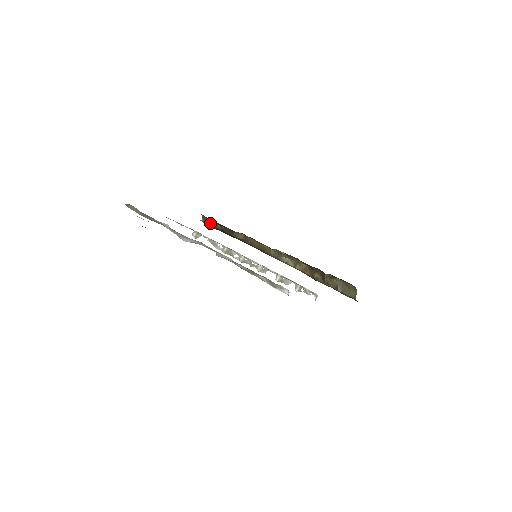
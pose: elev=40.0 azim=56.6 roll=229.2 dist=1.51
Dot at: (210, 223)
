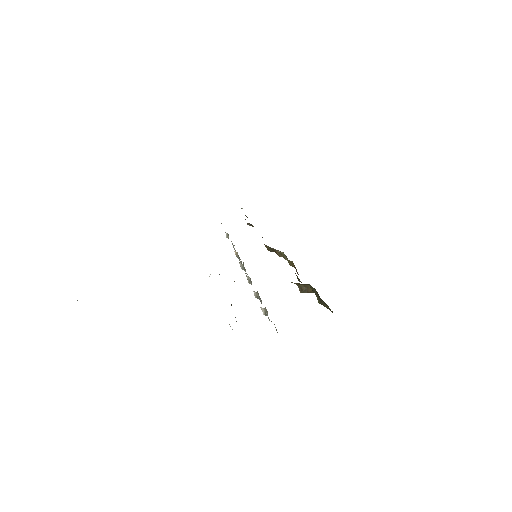
Dot at: occluded
